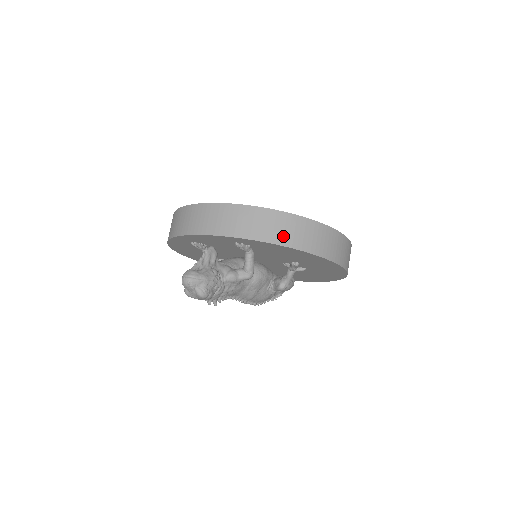
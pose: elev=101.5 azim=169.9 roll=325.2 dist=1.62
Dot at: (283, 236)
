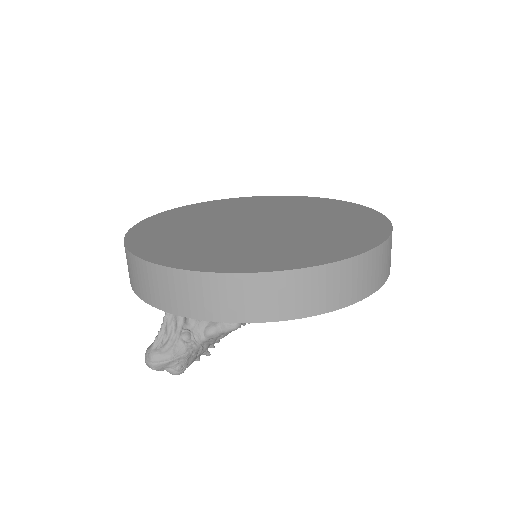
Dot at: (253, 309)
